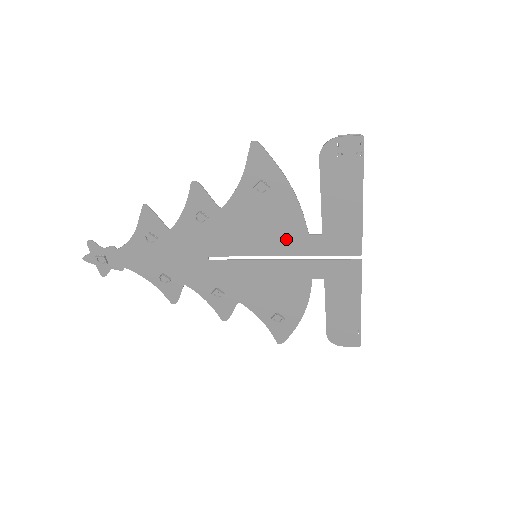
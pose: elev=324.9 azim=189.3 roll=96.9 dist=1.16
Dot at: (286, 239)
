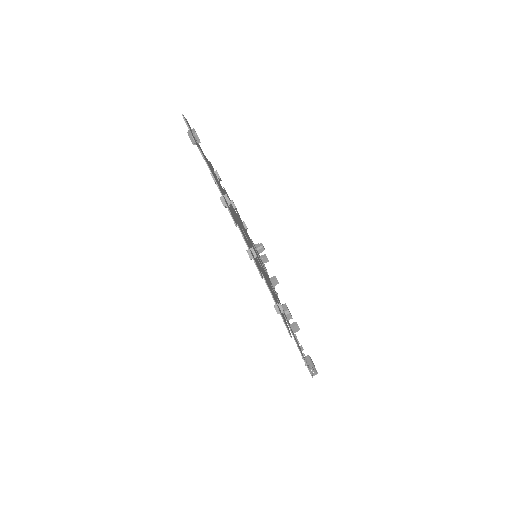
Dot at: occluded
